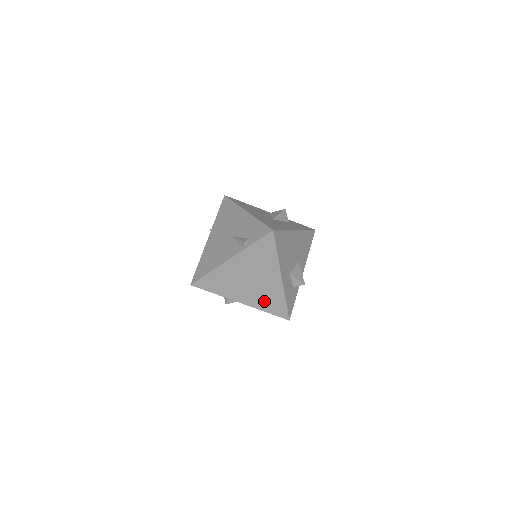
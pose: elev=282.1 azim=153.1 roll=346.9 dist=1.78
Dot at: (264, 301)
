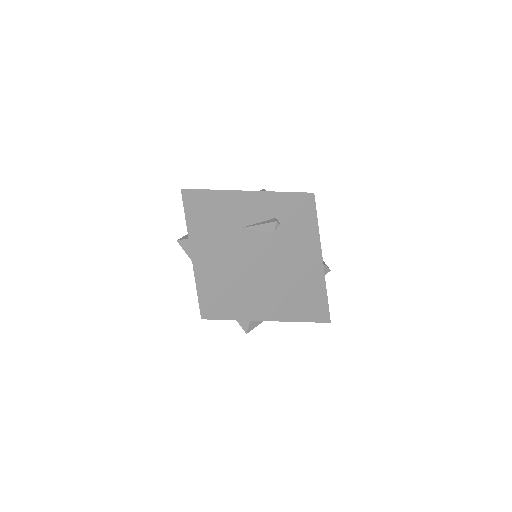
Dot at: (301, 306)
